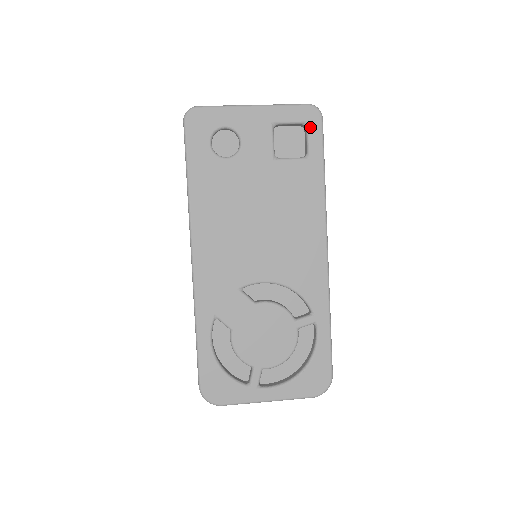
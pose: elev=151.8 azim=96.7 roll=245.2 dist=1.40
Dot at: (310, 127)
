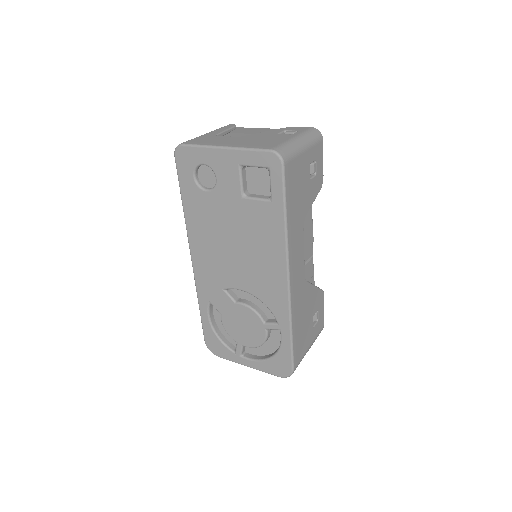
Dot at: (271, 173)
